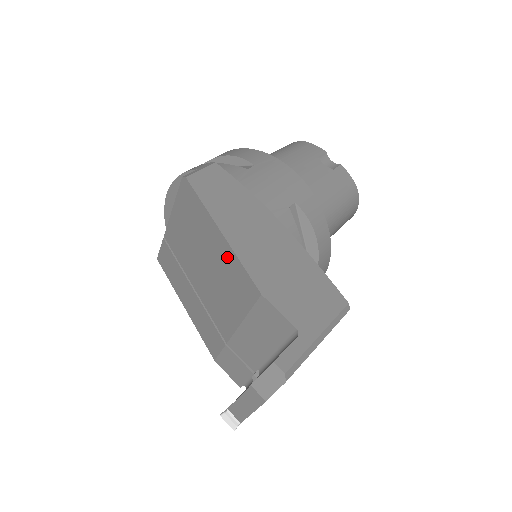
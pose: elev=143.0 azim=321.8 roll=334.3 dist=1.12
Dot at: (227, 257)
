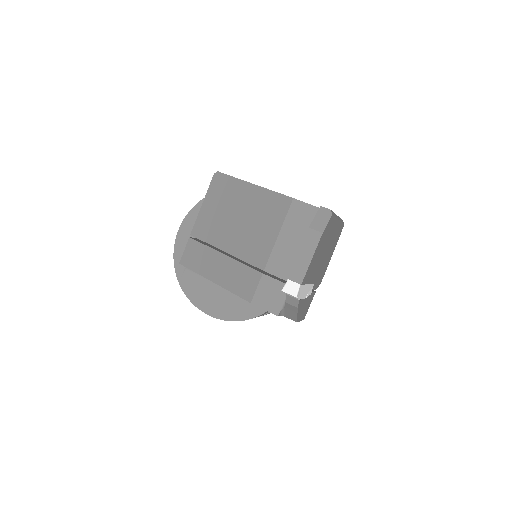
Dot at: (260, 197)
